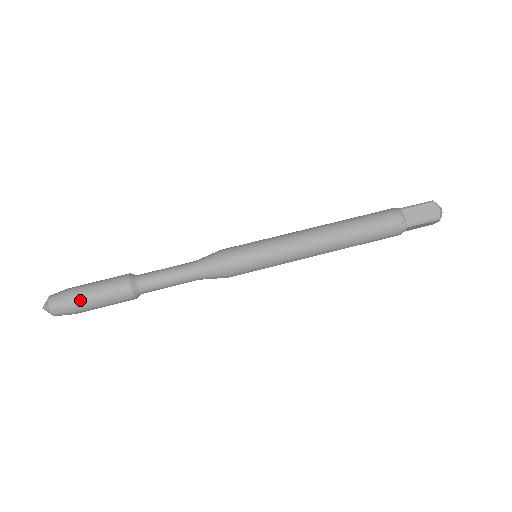
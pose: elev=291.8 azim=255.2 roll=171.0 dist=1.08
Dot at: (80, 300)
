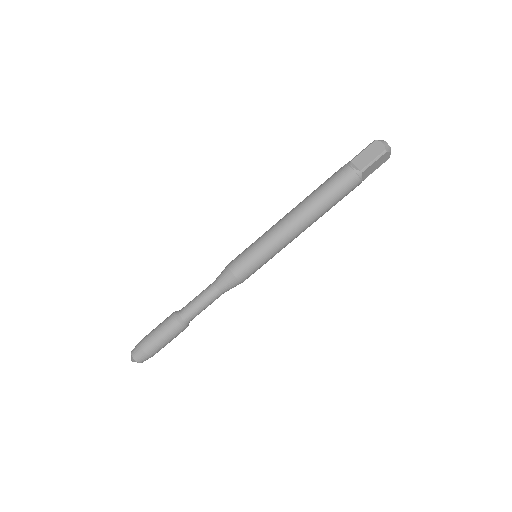
Dot at: occluded
